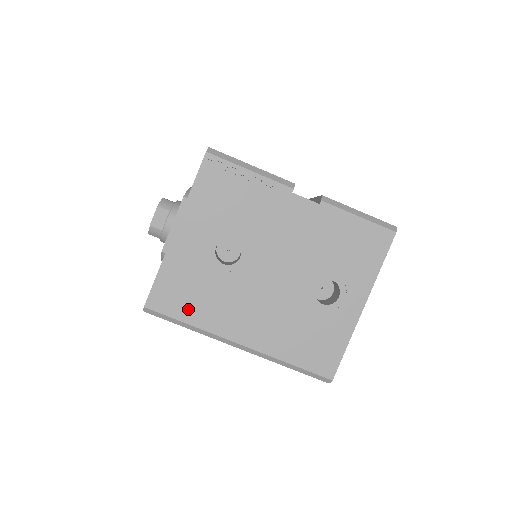
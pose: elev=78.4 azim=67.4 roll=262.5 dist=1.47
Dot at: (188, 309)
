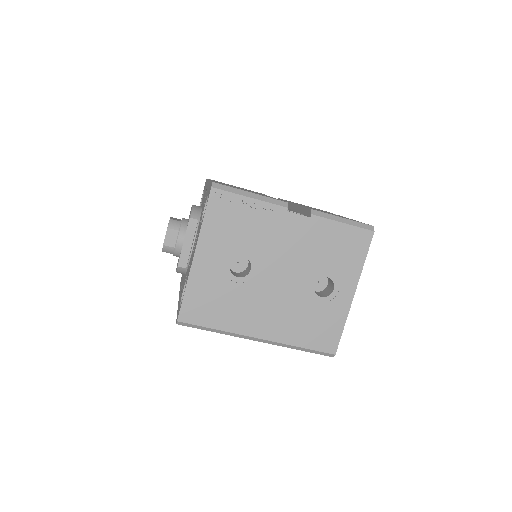
Dot at: (213, 317)
